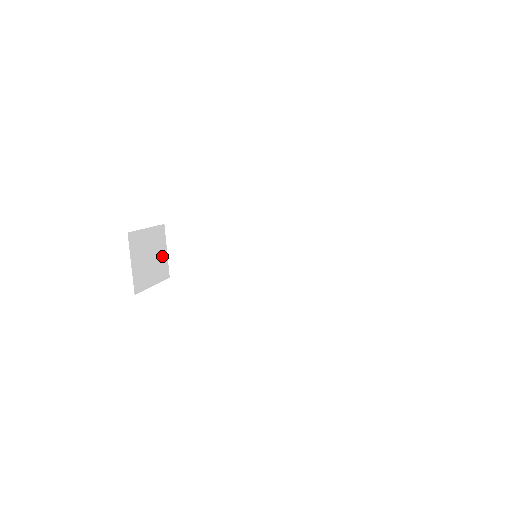
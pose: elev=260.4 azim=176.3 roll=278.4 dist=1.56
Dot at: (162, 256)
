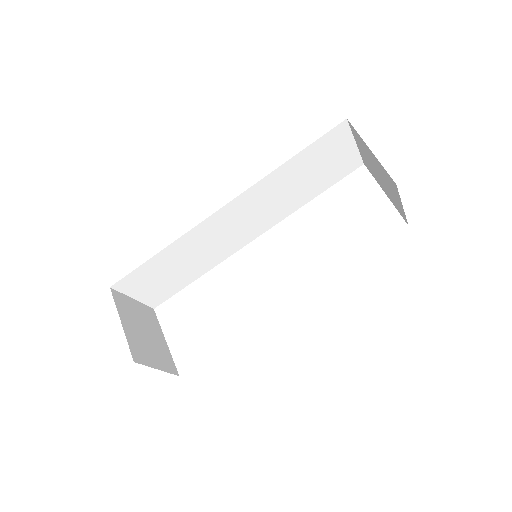
Dot at: (139, 311)
